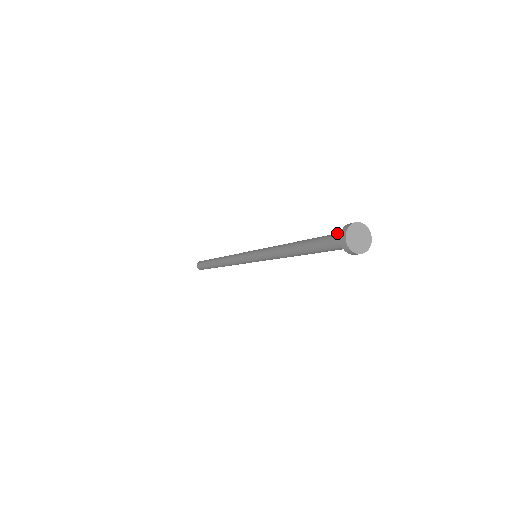
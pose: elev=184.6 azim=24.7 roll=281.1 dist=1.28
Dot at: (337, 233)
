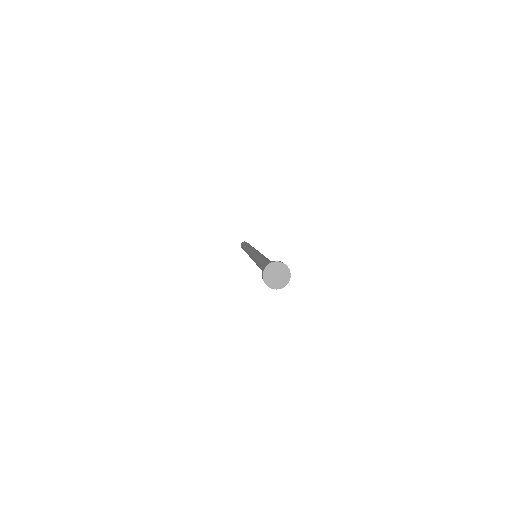
Dot at: occluded
